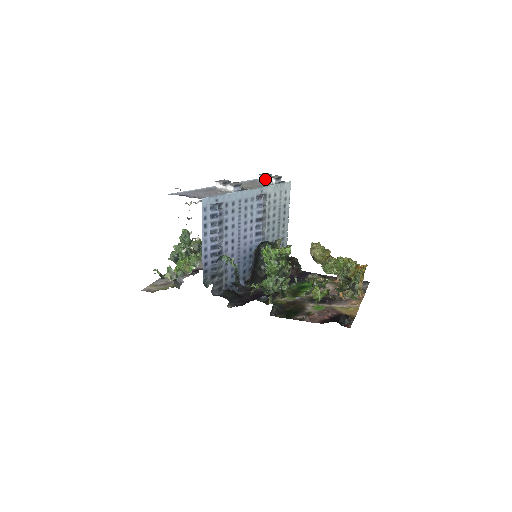
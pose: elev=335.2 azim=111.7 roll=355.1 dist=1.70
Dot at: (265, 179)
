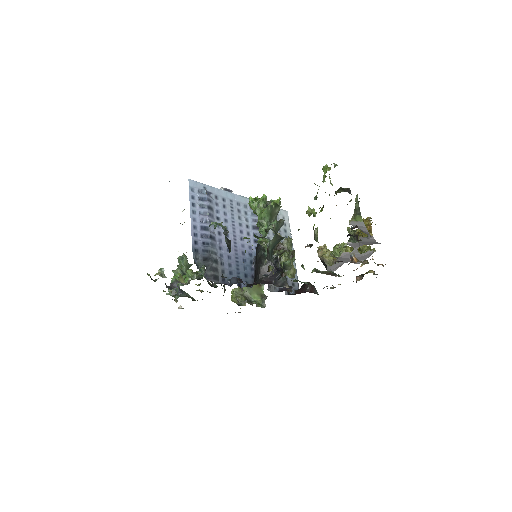
Dot at: occluded
